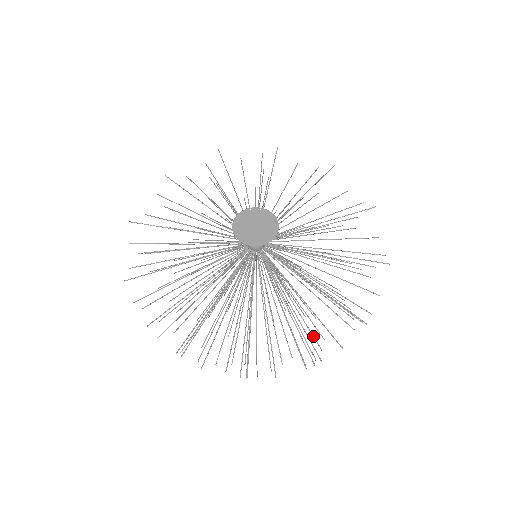
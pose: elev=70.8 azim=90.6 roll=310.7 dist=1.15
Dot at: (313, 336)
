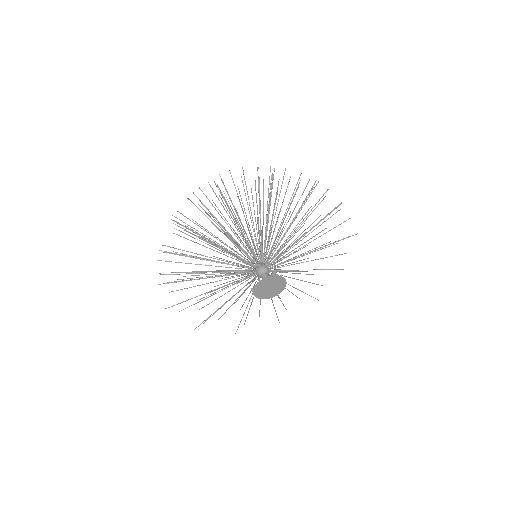
Dot at: occluded
